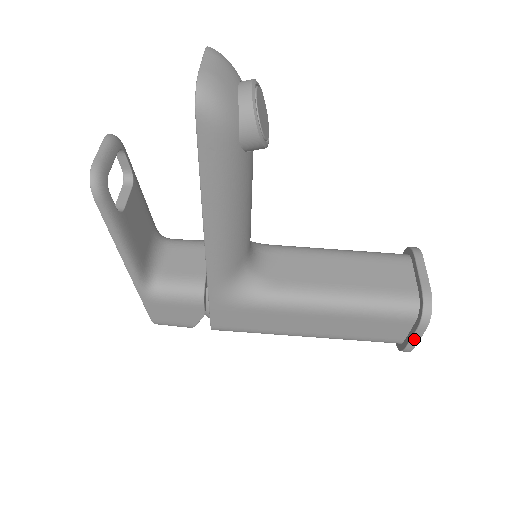
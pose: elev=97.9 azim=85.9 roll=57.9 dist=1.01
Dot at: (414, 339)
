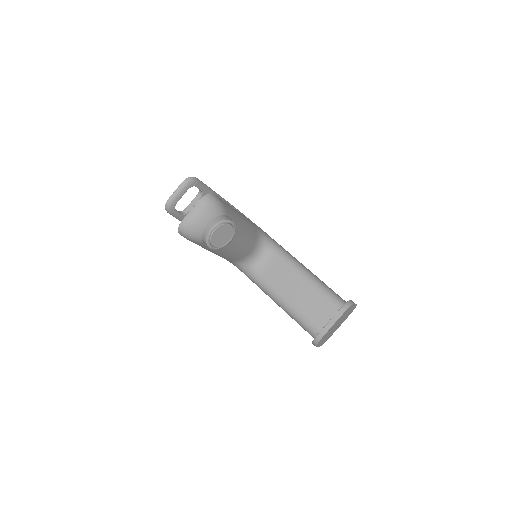
Dot at: occluded
